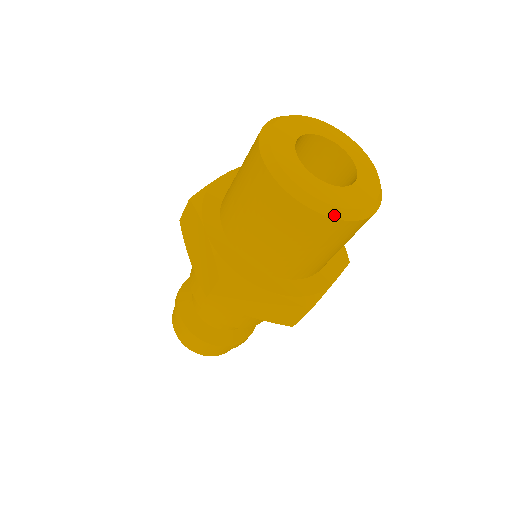
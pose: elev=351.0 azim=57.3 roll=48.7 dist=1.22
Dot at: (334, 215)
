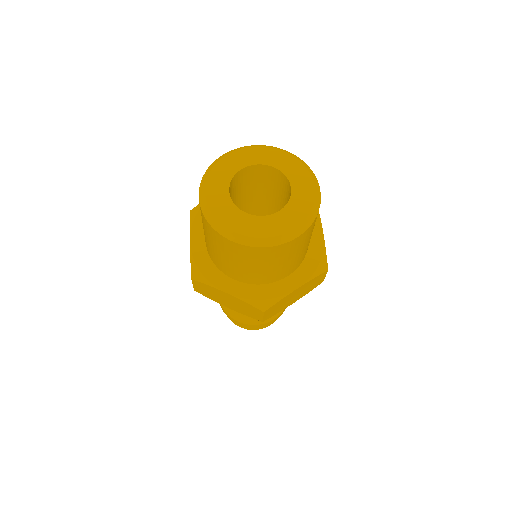
Dot at: (244, 242)
